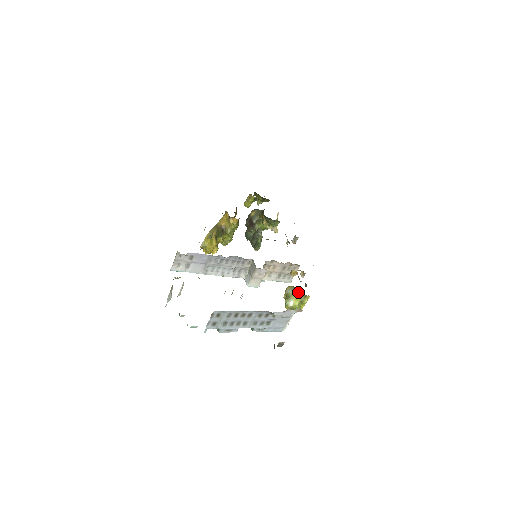
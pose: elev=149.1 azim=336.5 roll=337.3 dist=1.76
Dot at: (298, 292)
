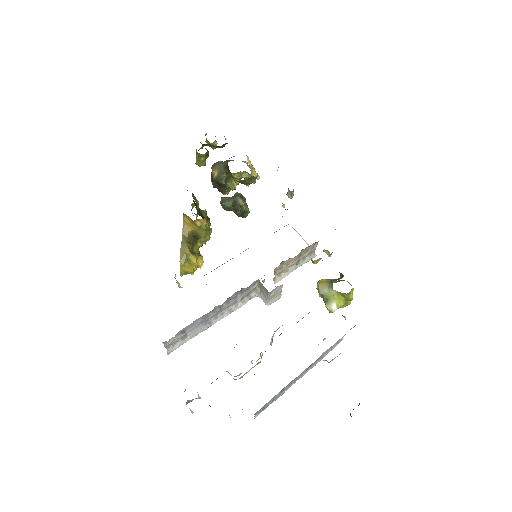
Dot at: (337, 292)
